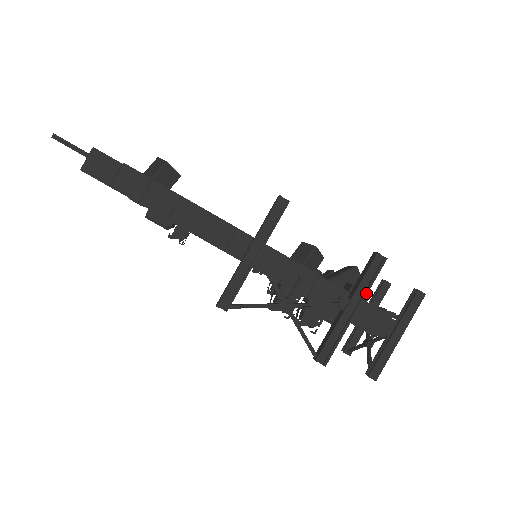
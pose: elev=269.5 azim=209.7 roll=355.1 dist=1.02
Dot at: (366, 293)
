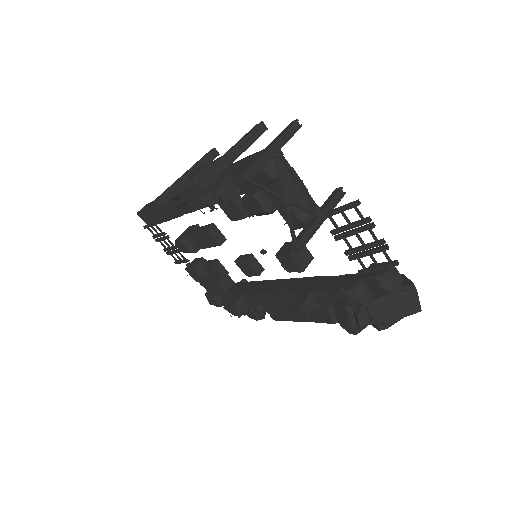
Dot at: (242, 139)
